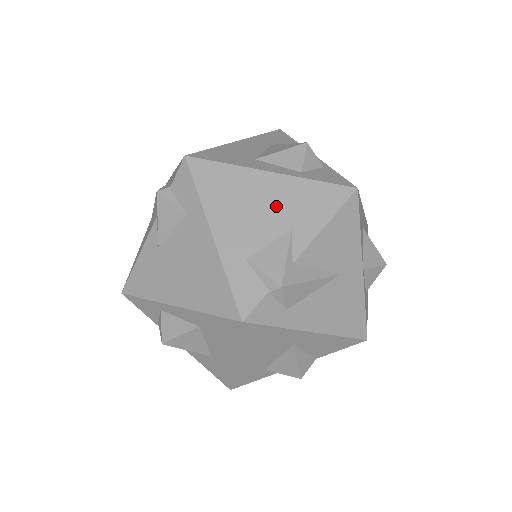
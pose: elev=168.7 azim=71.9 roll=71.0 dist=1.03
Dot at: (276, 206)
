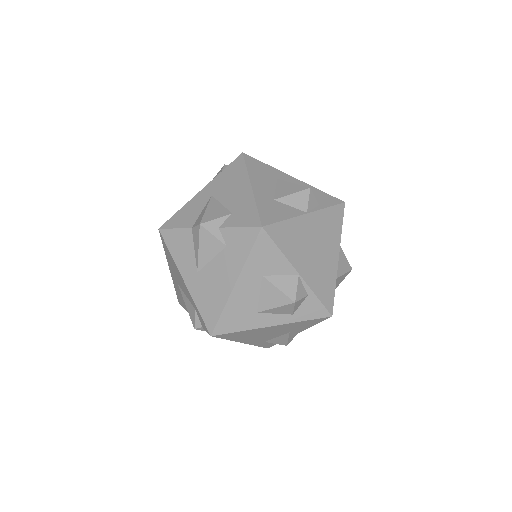
Dot at: (278, 331)
